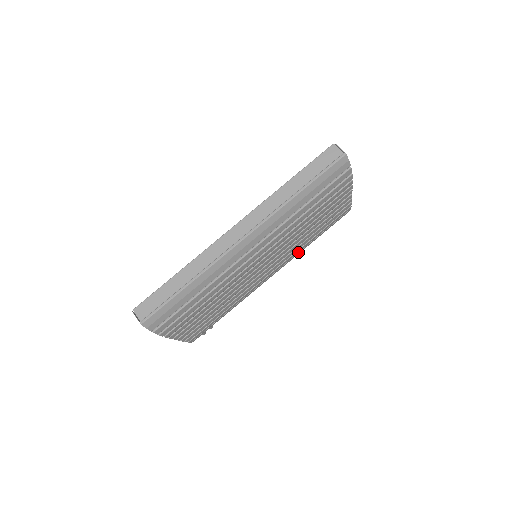
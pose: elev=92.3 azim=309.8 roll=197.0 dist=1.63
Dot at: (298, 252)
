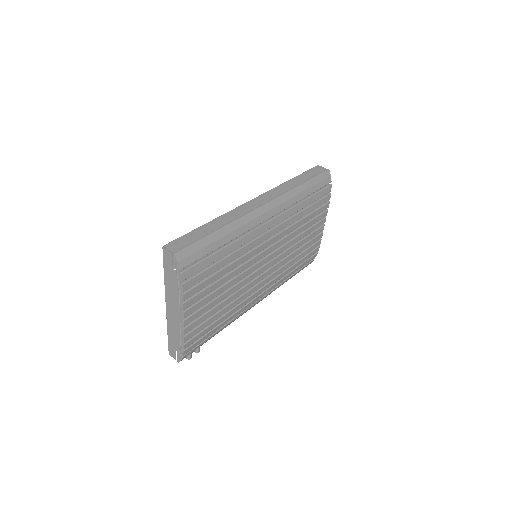
Dot at: (281, 279)
